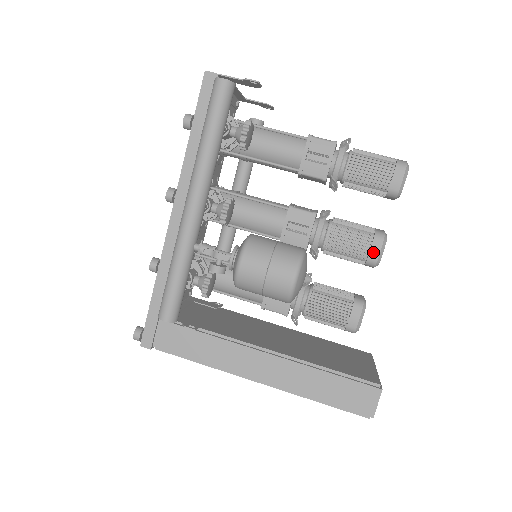
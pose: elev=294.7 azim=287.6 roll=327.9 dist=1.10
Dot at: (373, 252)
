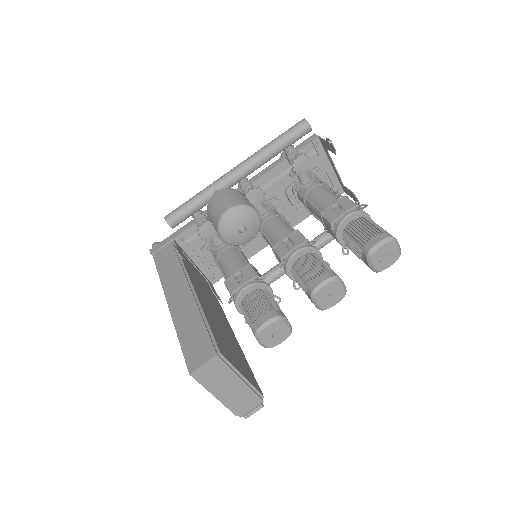
Dot at: (317, 280)
